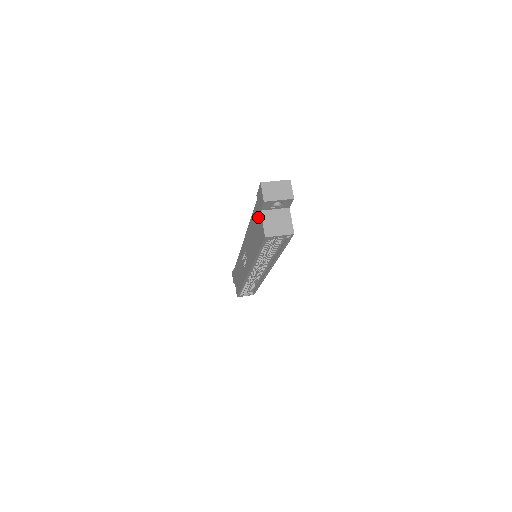
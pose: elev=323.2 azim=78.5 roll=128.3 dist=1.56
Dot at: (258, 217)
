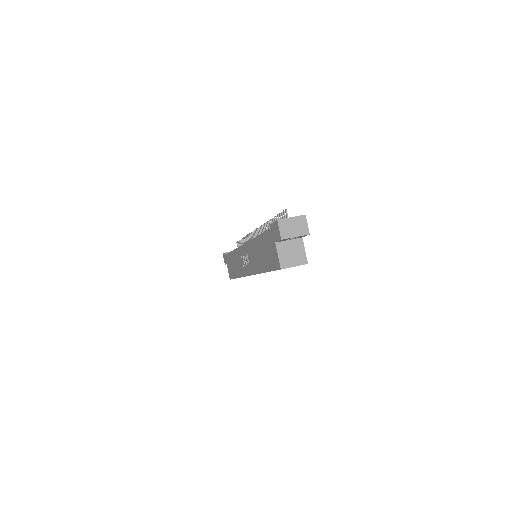
Dot at: (271, 245)
